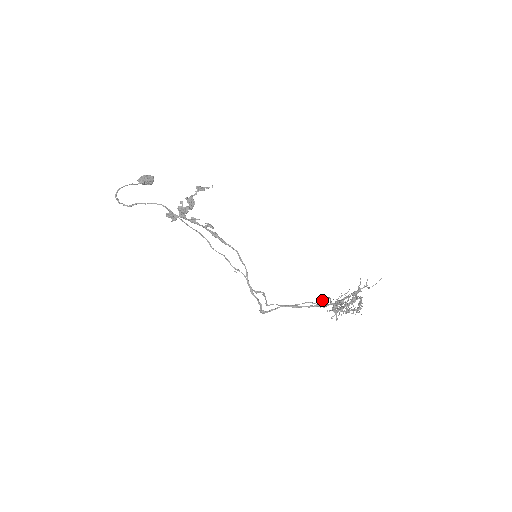
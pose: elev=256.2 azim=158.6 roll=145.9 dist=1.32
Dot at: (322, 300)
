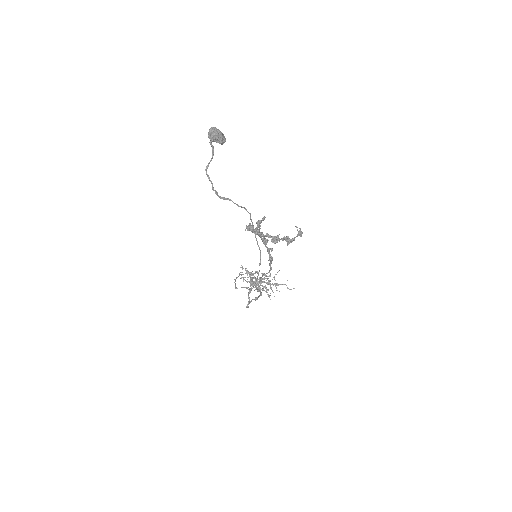
Dot at: occluded
